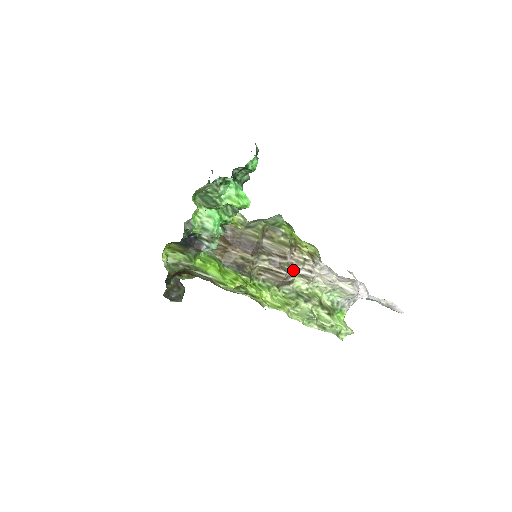
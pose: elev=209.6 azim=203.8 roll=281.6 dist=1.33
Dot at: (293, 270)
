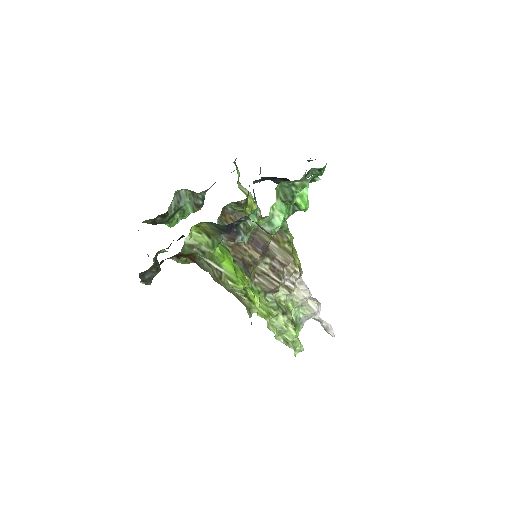
Dot at: (284, 280)
